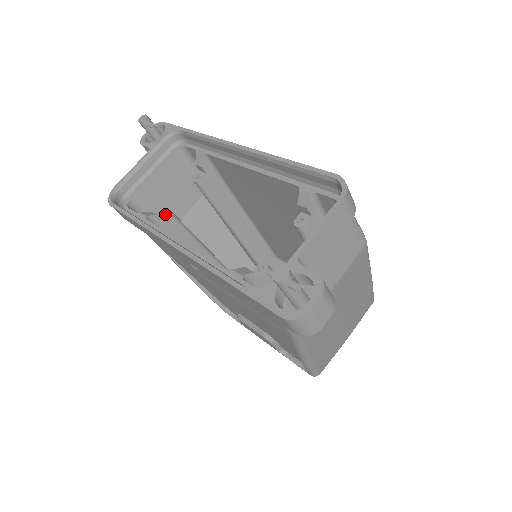
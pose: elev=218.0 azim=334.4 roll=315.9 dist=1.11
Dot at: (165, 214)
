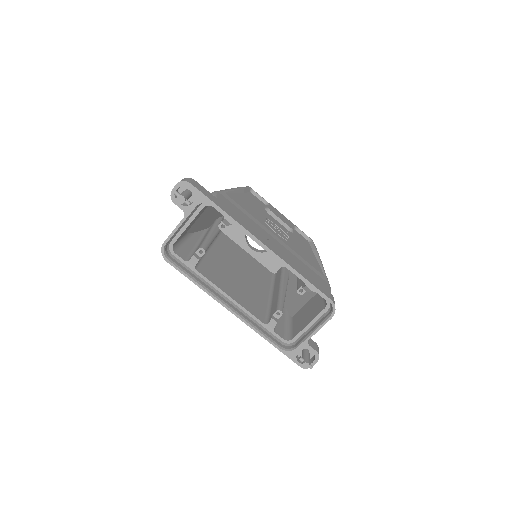
Dot at: (200, 250)
